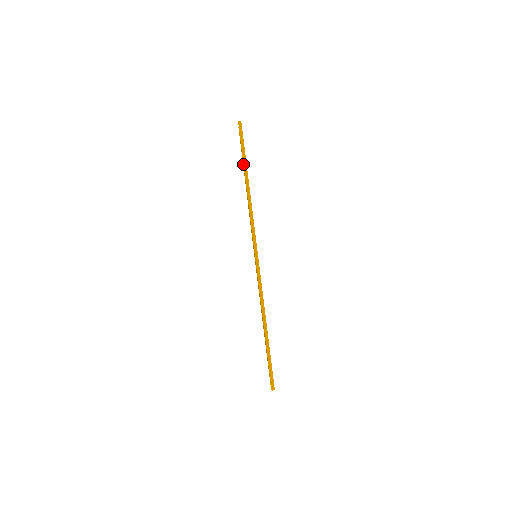
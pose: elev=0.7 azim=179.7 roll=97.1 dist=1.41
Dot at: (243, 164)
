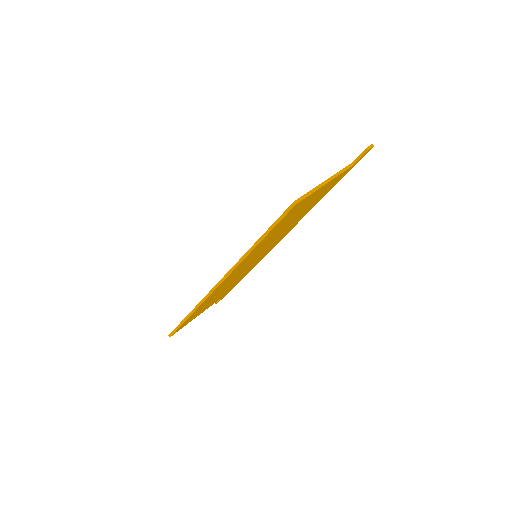
Dot at: (266, 231)
